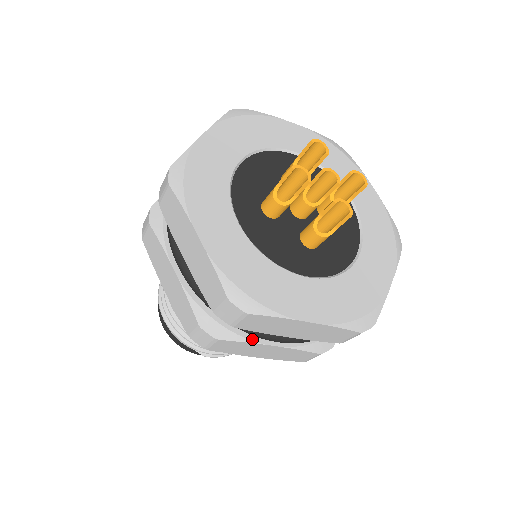
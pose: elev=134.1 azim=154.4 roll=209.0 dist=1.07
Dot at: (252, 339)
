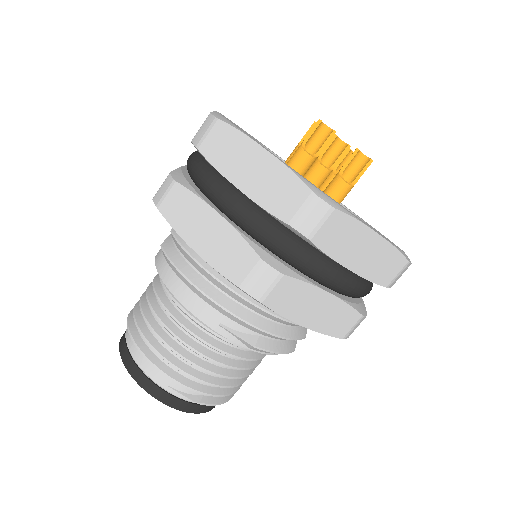
Dot at: (311, 281)
